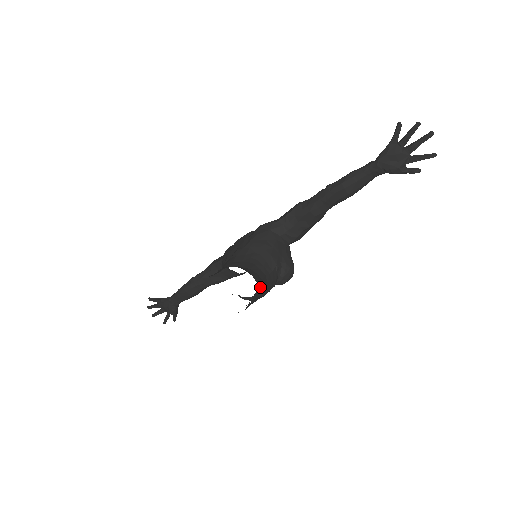
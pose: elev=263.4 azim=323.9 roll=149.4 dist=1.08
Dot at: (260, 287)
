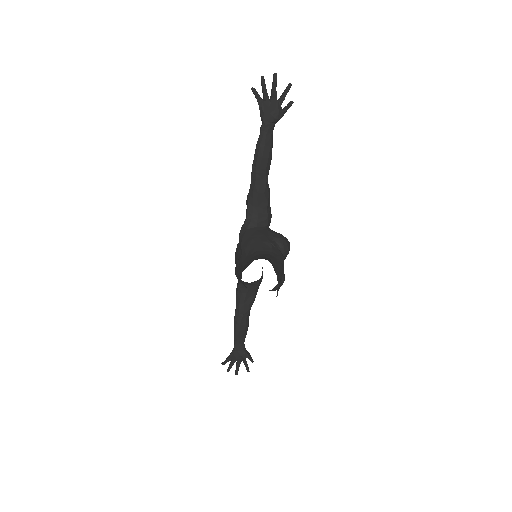
Dot at: (273, 263)
